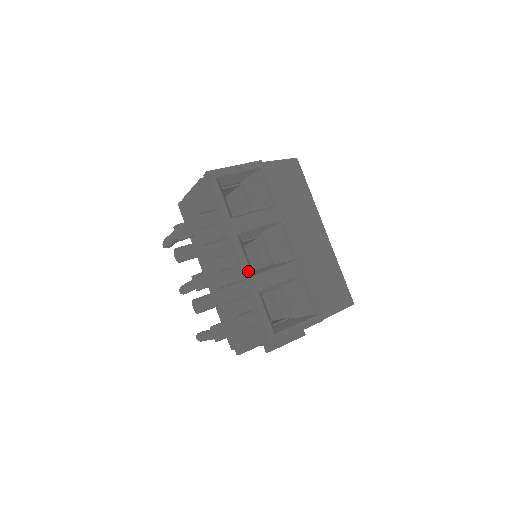
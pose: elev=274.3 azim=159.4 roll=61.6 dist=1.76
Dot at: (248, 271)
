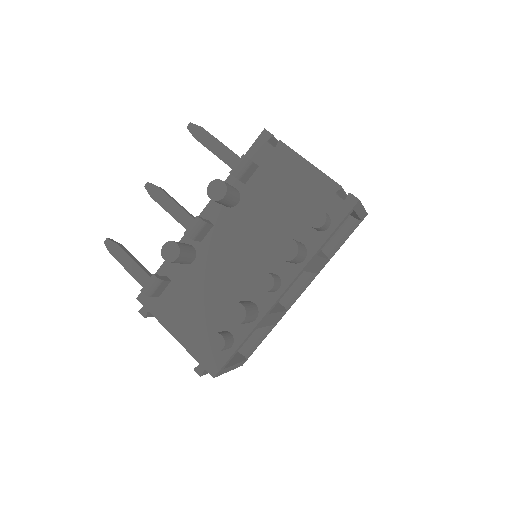
Dot at: (272, 308)
